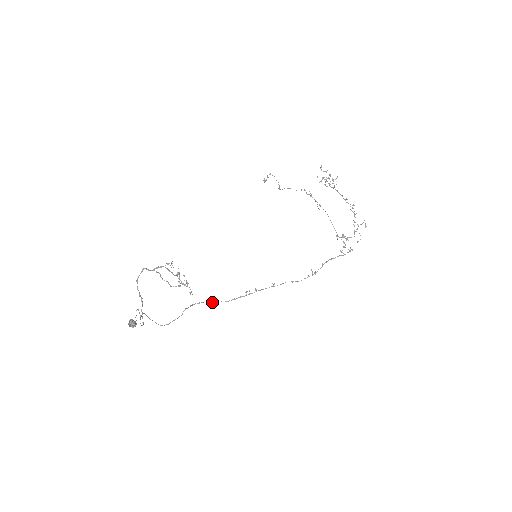
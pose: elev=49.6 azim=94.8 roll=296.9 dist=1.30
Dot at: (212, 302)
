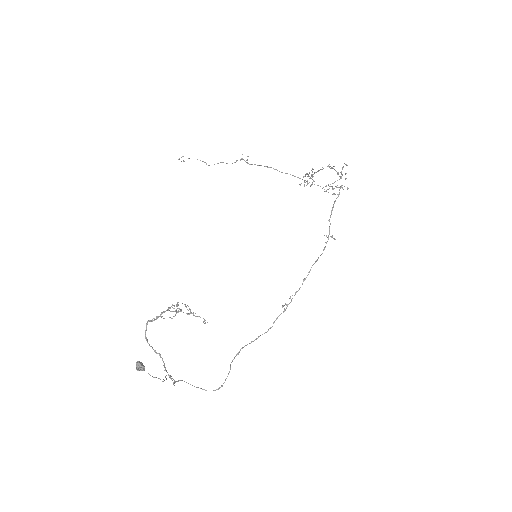
Dot at: (255, 339)
